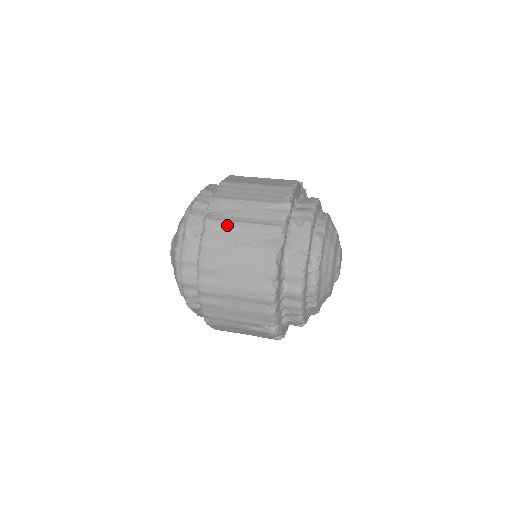
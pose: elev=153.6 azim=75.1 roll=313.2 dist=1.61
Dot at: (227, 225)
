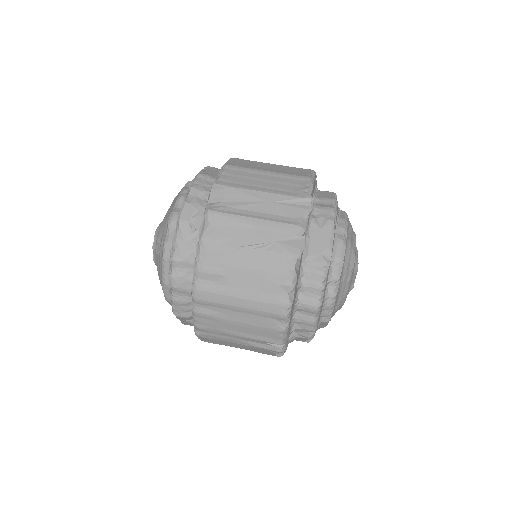
Dot at: (235, 220)
